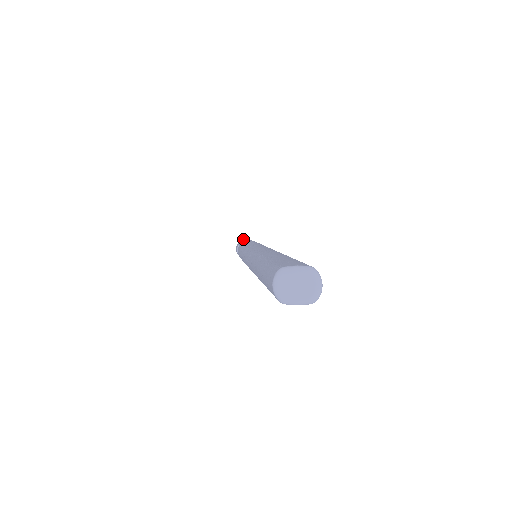
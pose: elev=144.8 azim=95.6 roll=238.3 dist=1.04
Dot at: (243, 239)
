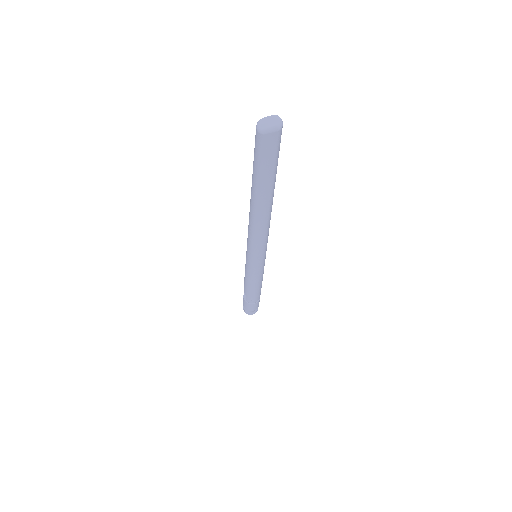
Dot at: occluded
